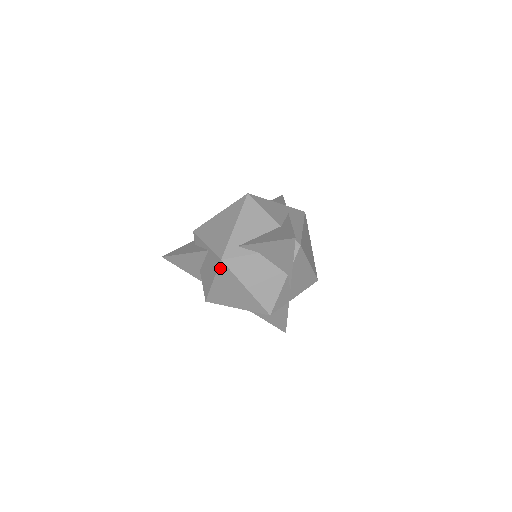
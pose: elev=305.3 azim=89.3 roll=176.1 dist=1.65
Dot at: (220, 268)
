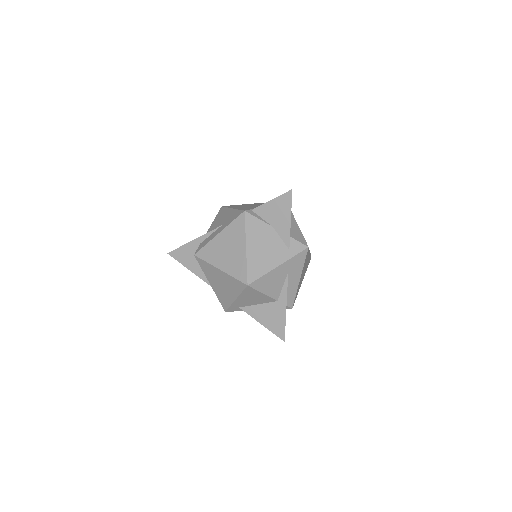
Dot at: occluded
